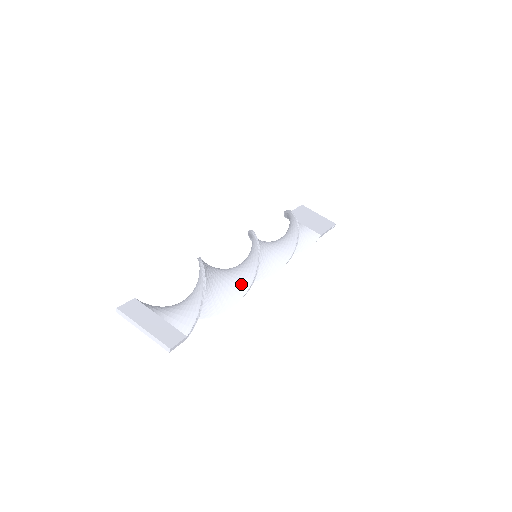
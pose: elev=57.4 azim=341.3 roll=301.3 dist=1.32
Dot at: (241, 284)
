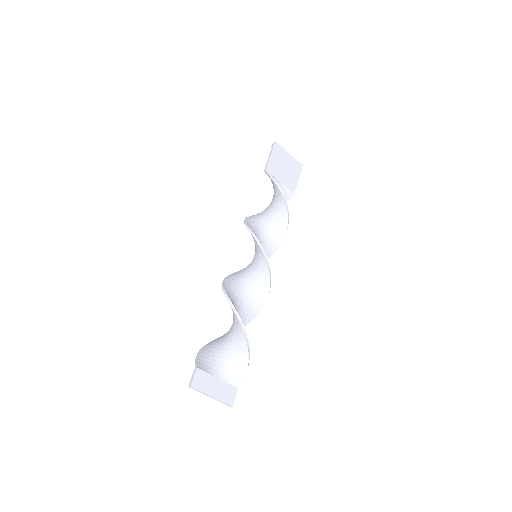
Dot at: (256, 307)
